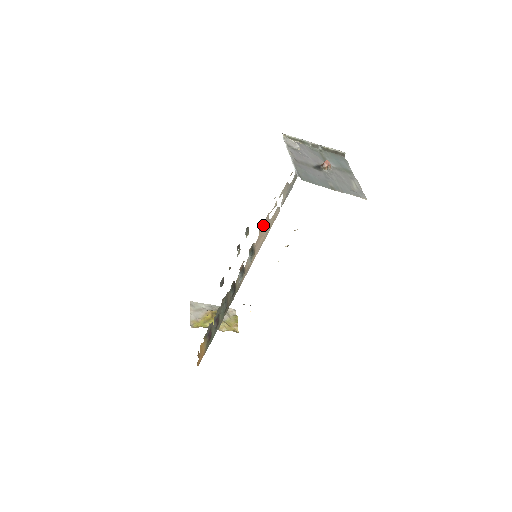
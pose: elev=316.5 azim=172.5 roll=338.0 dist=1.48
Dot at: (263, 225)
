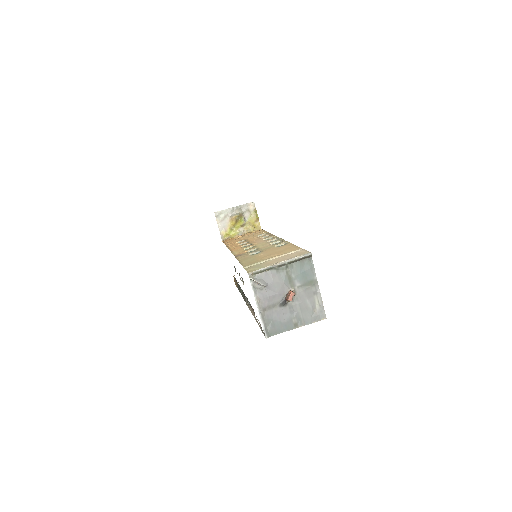
Dot at: (252, 308)
